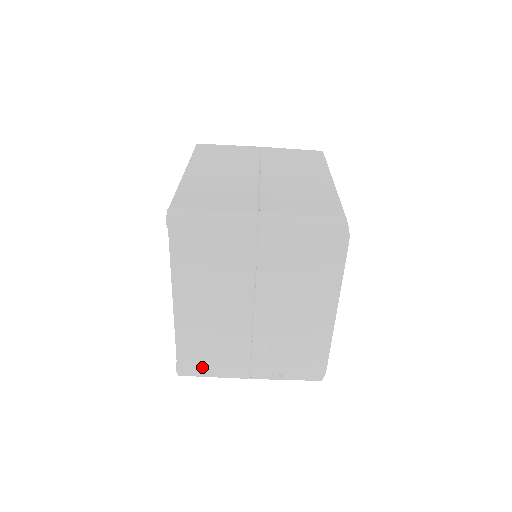
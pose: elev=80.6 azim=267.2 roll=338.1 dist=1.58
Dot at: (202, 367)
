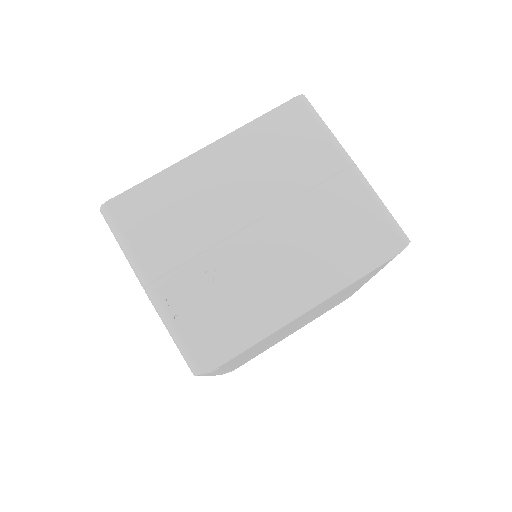
Dot at: (134, 221)
